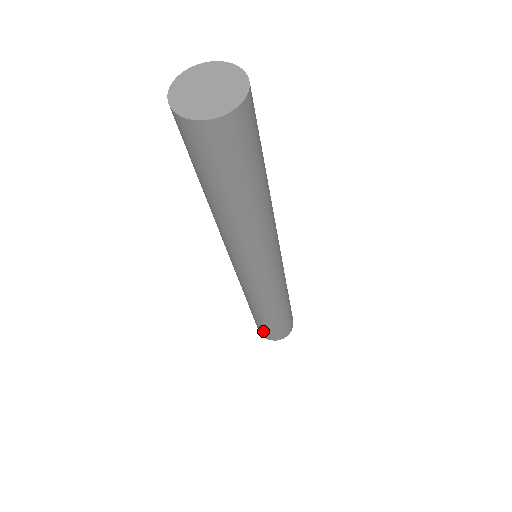
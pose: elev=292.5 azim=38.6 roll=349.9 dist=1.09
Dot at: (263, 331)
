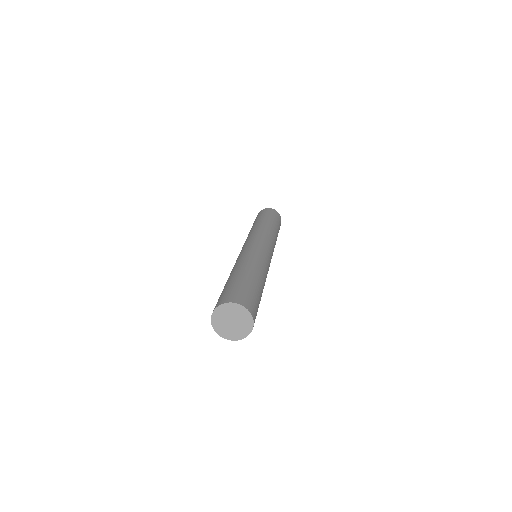
Dot at: occluded
